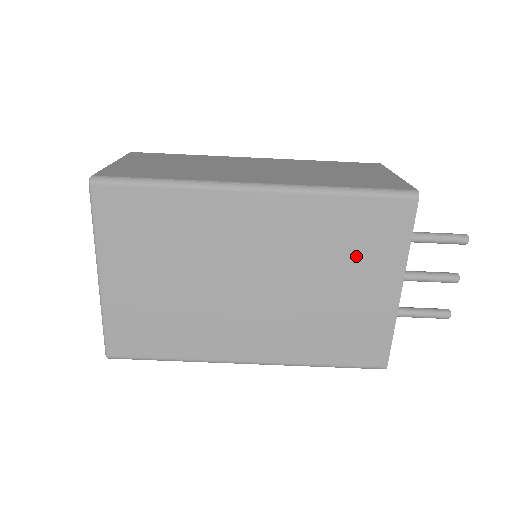
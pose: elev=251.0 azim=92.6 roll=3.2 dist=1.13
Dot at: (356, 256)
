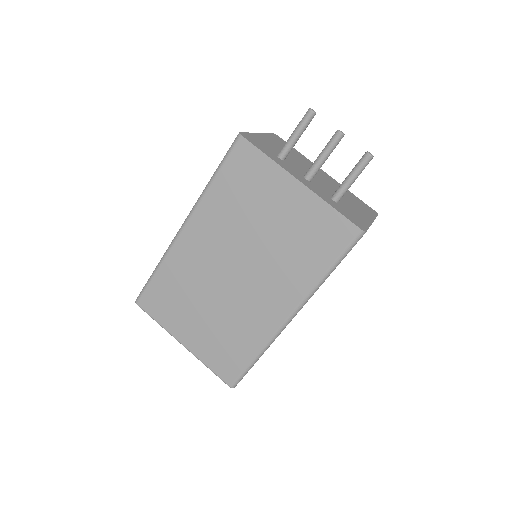
Dot at: (256, 197)
